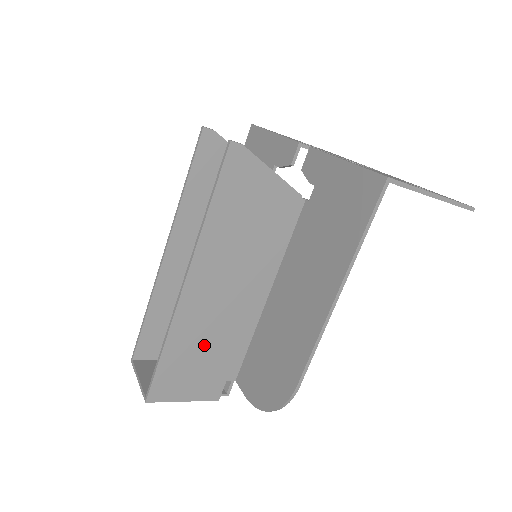
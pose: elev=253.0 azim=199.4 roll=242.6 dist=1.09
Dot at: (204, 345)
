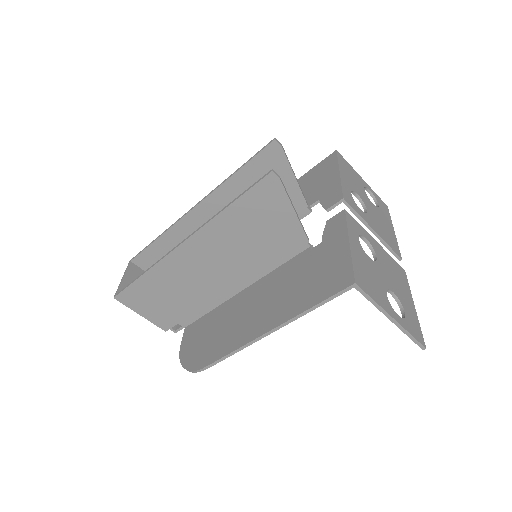
Dot at: (175, 291)
